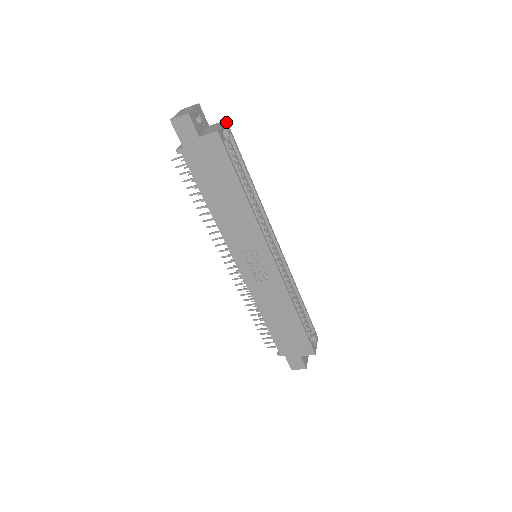
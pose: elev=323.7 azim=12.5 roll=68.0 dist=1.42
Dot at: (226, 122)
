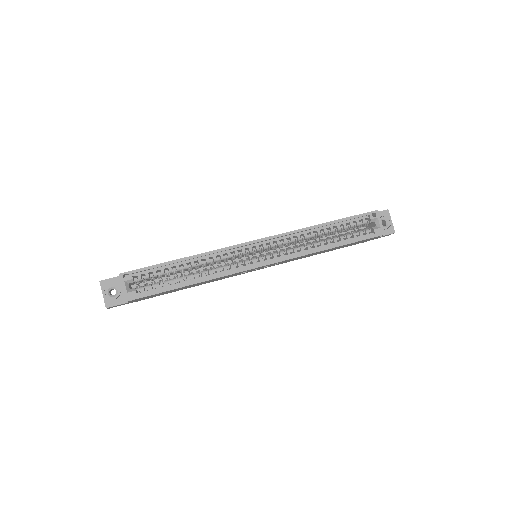
Dot at: (121, 276)
